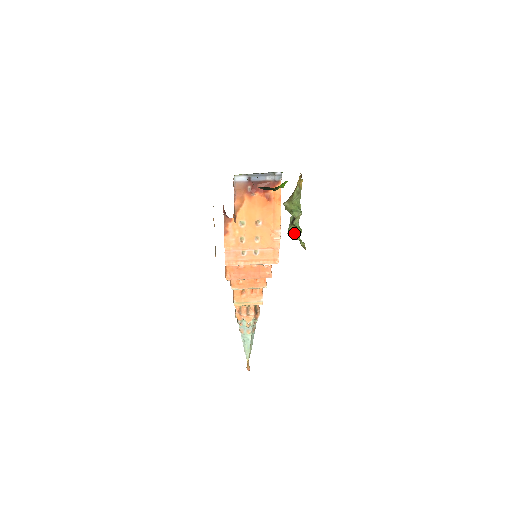
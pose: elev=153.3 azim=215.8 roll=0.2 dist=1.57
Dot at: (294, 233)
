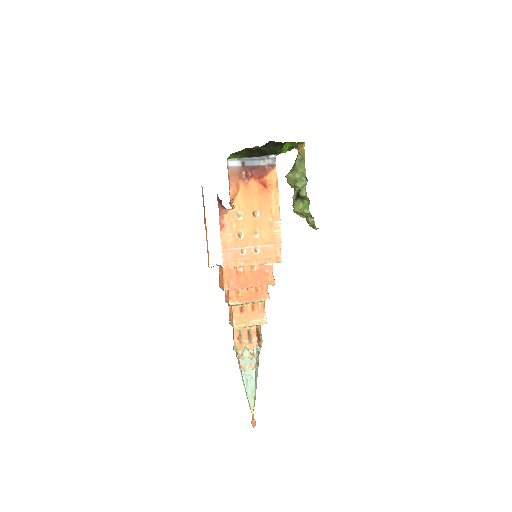
Dot at: (301, 207)
